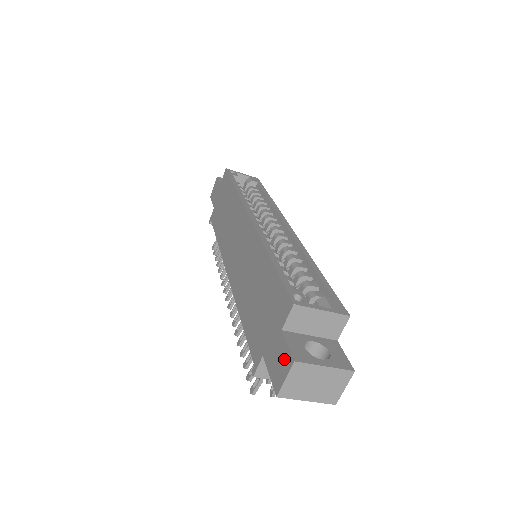
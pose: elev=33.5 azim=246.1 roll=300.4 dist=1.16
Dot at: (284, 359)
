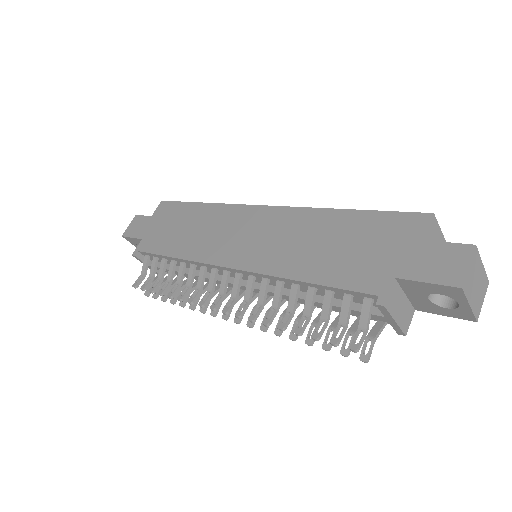
Dot at: (452, 254)
